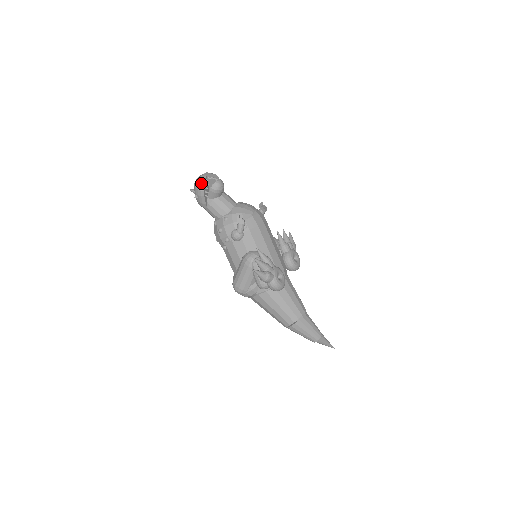
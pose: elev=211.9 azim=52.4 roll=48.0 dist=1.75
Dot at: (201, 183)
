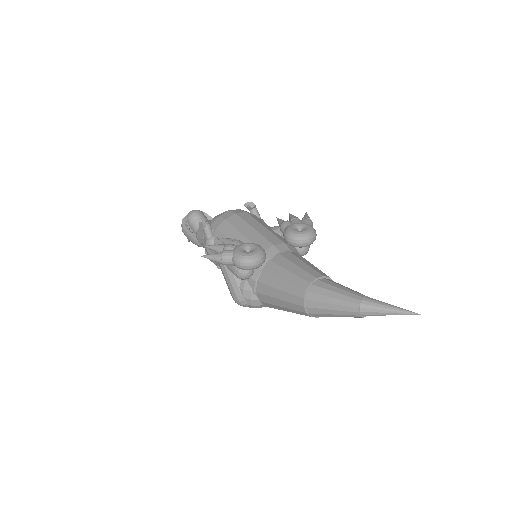
Dot at: (181, 224)
